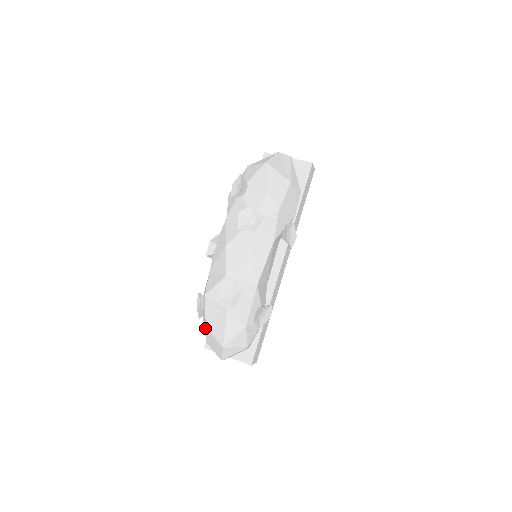
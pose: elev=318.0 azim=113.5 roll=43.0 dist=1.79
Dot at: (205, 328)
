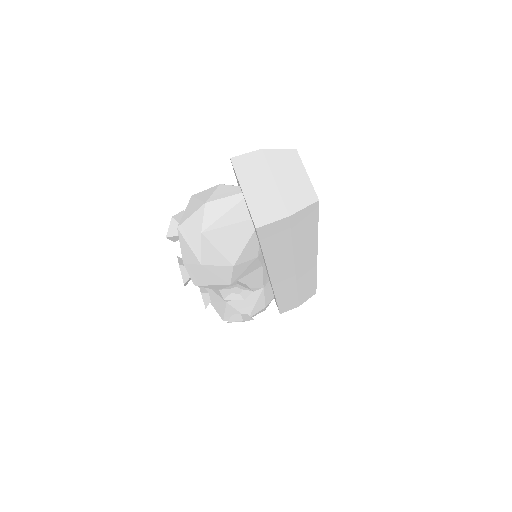
Dot at: occluded
